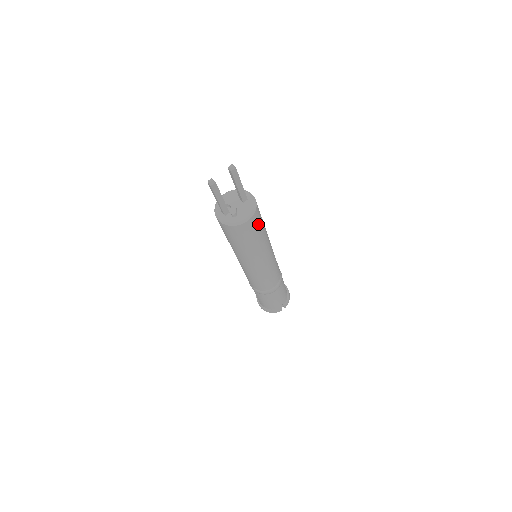
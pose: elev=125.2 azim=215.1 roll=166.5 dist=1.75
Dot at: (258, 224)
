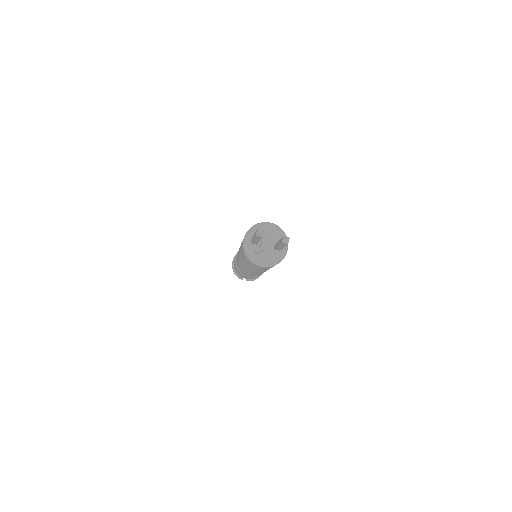
Dot at: occluded
